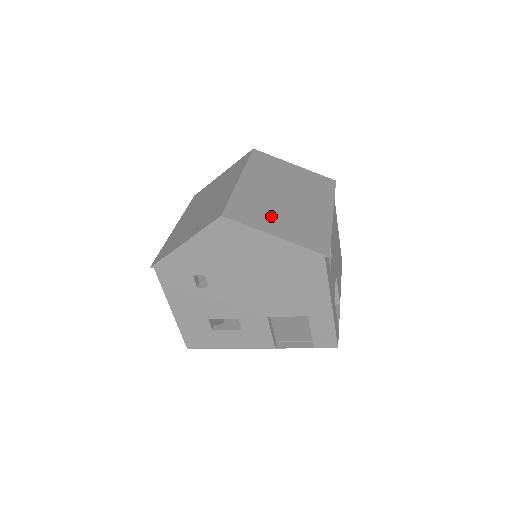
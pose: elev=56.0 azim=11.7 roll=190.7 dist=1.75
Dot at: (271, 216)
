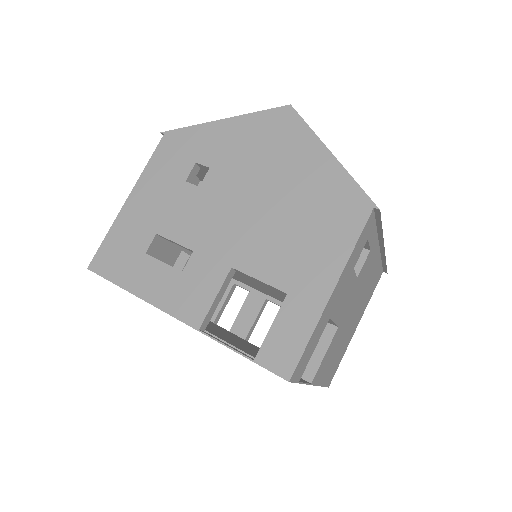
Dot at: occluded
